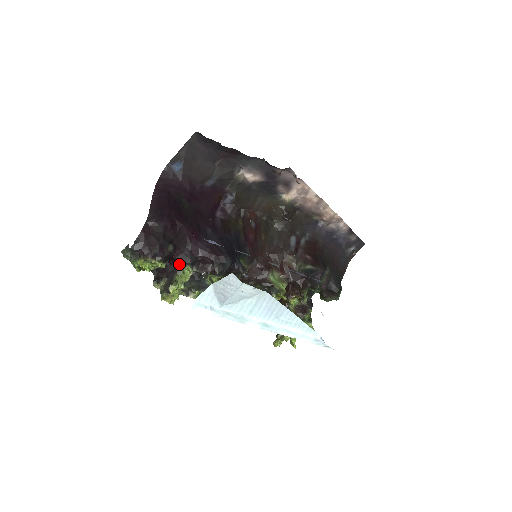
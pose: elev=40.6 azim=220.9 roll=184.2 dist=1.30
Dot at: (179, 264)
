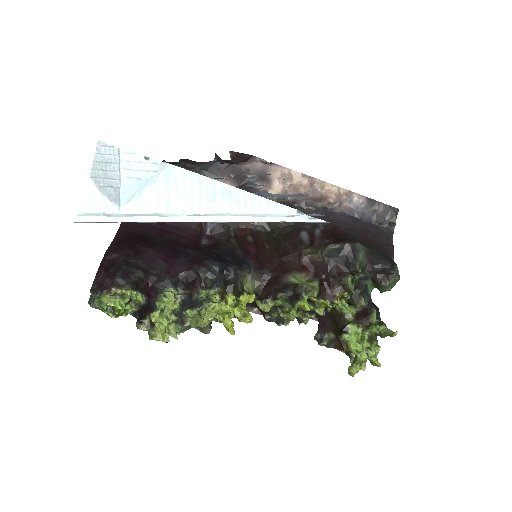
Dot at: (158, 290)
